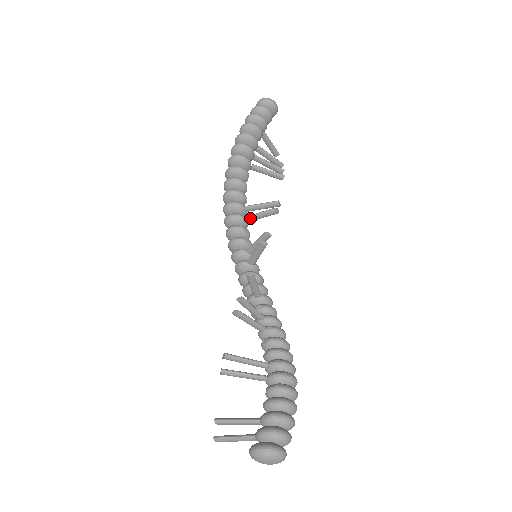
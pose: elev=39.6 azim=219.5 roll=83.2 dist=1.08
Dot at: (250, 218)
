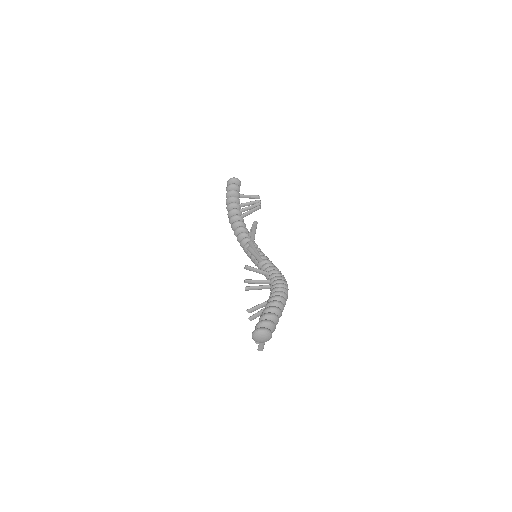
Dot at: occluded
